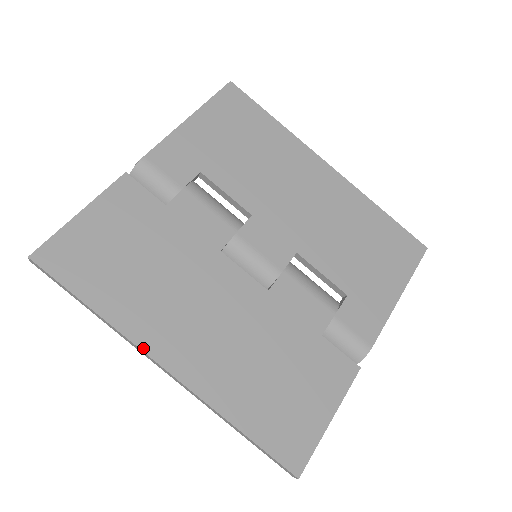
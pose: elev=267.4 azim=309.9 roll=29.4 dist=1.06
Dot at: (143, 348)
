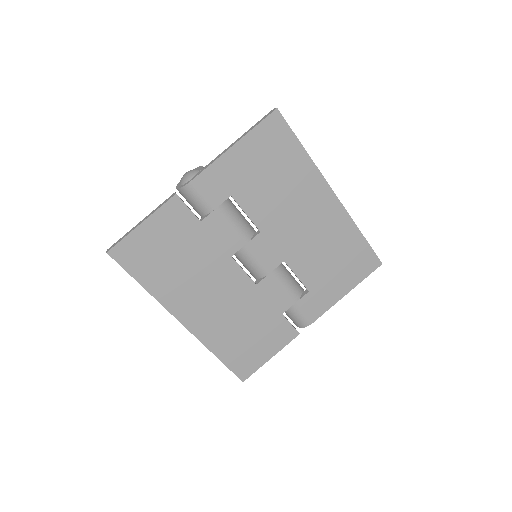
Dot at: (171, 312)
